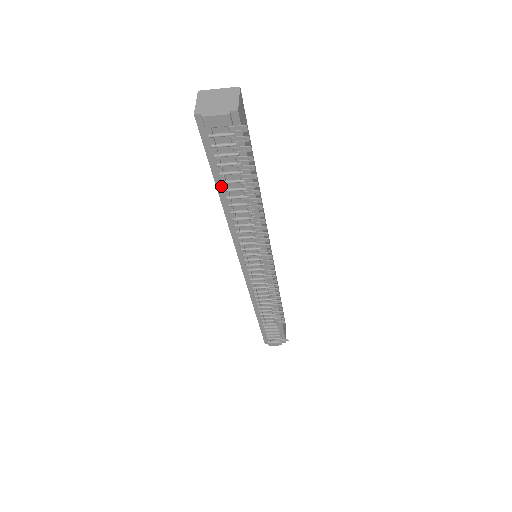
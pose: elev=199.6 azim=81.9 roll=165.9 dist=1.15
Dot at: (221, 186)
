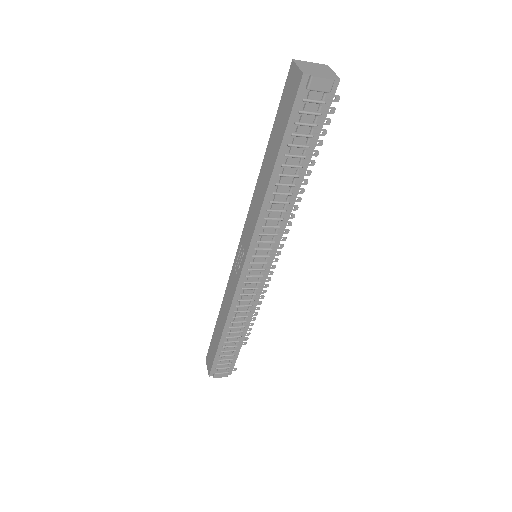
Dot at: (281, 160)
